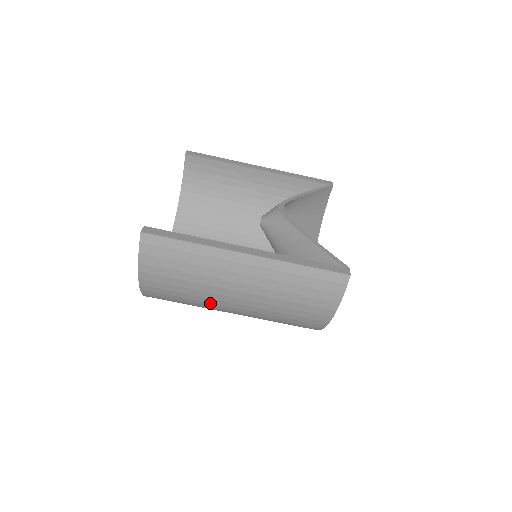
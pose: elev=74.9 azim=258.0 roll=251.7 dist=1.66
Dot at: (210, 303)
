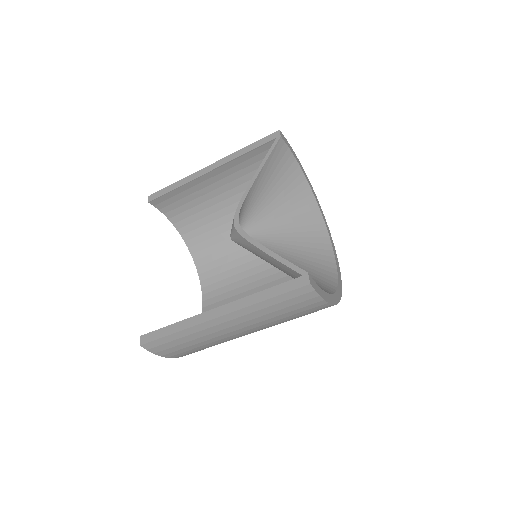
Dot at: occluded
